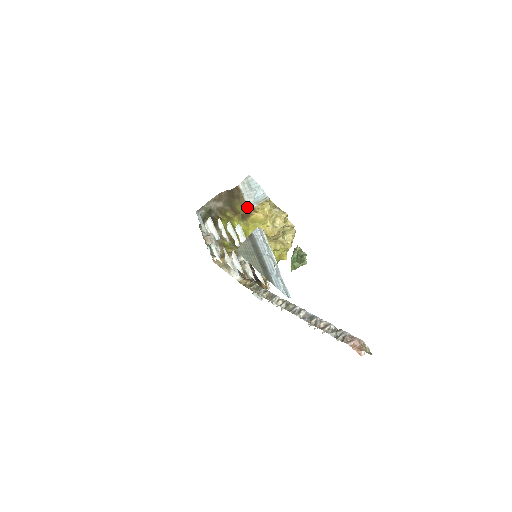
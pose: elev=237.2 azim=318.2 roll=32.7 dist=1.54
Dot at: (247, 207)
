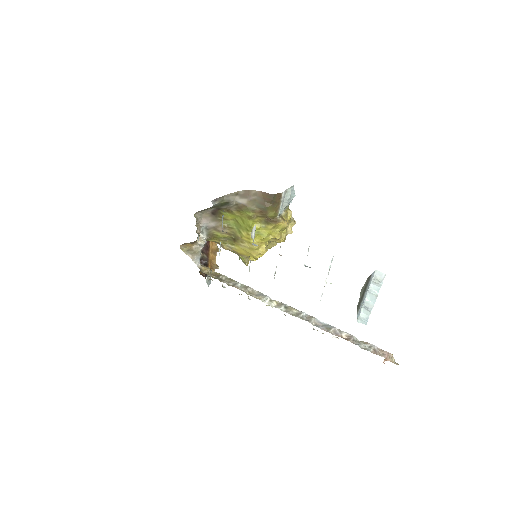
Dot at: (278, 214)
